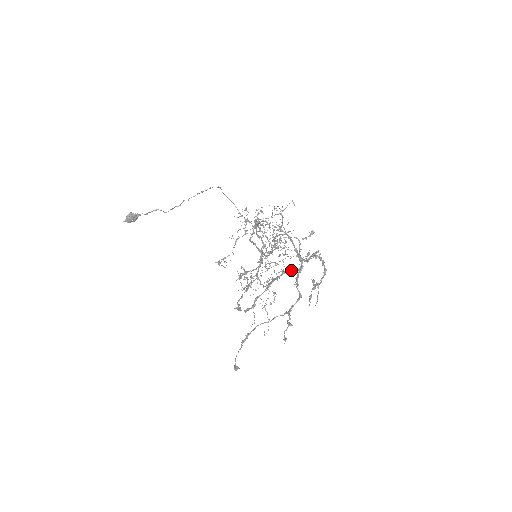
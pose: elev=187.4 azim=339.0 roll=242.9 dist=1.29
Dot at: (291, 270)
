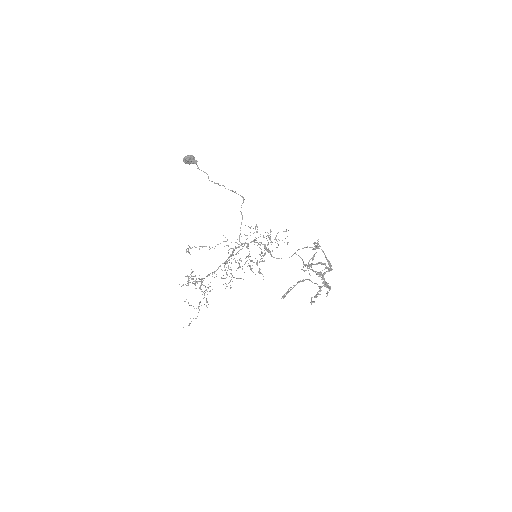
Dot at: occluded
